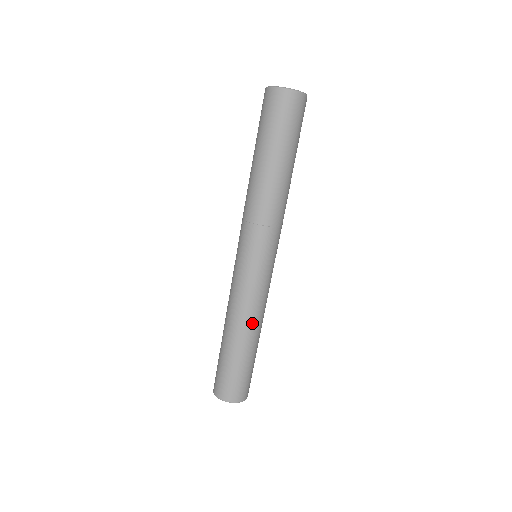
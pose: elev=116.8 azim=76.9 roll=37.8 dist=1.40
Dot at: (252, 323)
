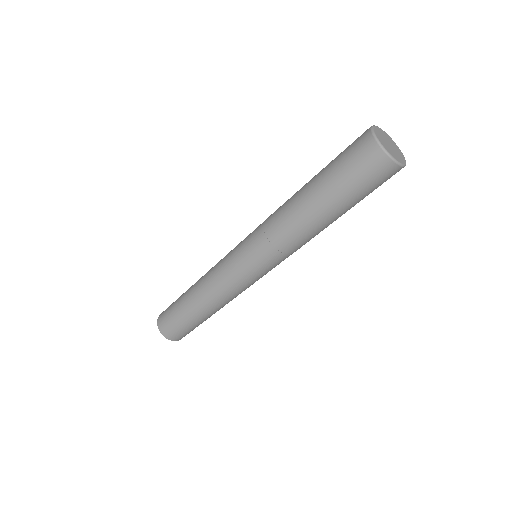
Dot at: (217, 304)
